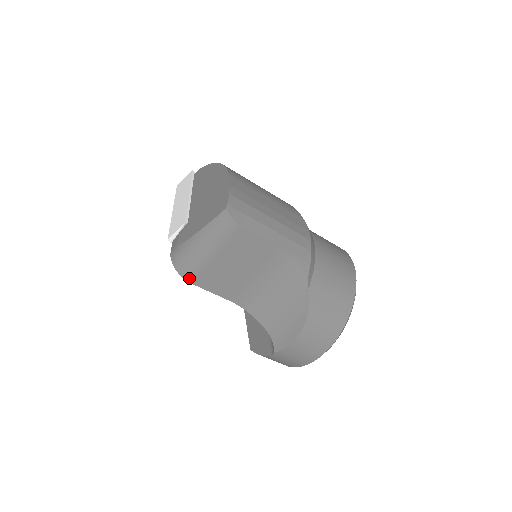
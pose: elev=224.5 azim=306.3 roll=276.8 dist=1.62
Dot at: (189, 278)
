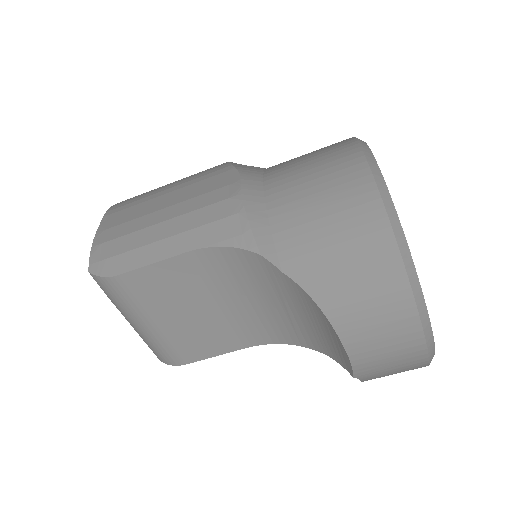
Dot at: (174, 362)
